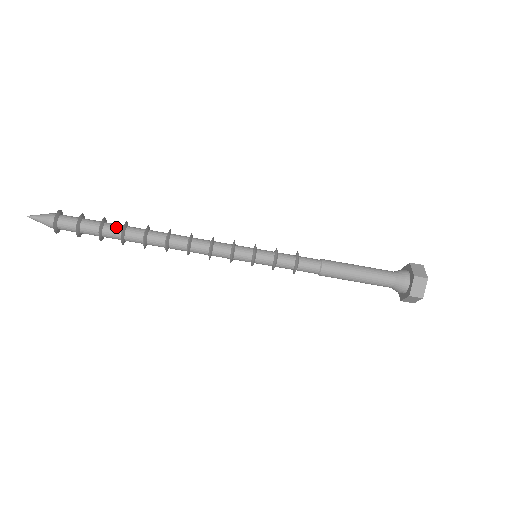
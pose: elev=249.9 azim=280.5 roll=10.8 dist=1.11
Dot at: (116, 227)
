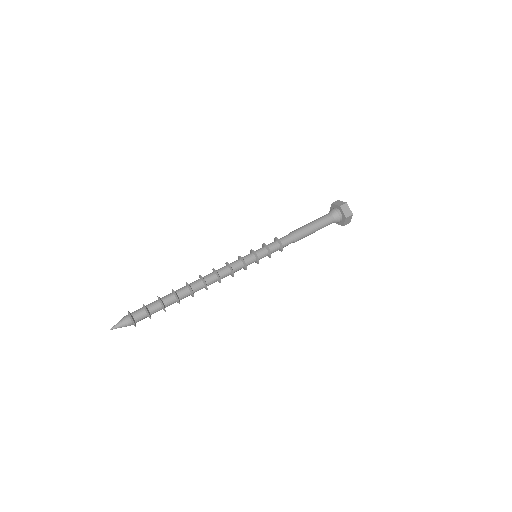
Dot at: (169, 295)
